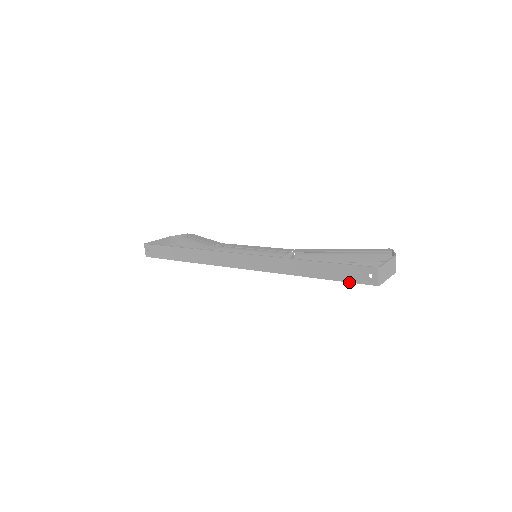
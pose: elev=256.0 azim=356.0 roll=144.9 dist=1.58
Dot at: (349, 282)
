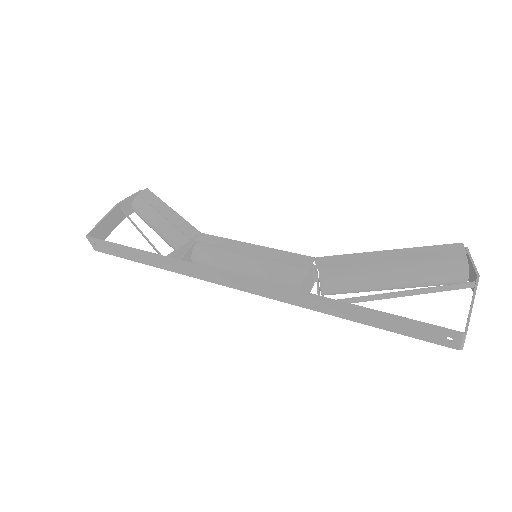
Dot at: occluded
